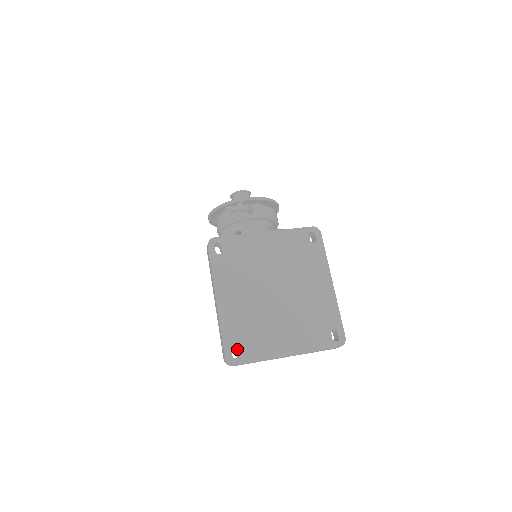
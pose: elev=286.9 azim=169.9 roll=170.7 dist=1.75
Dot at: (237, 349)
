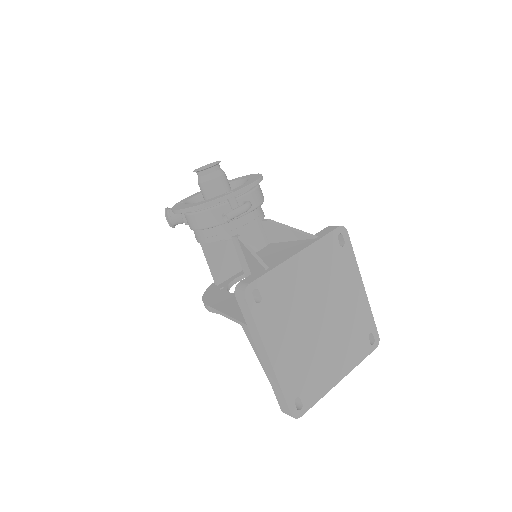
Dot at: occluded
